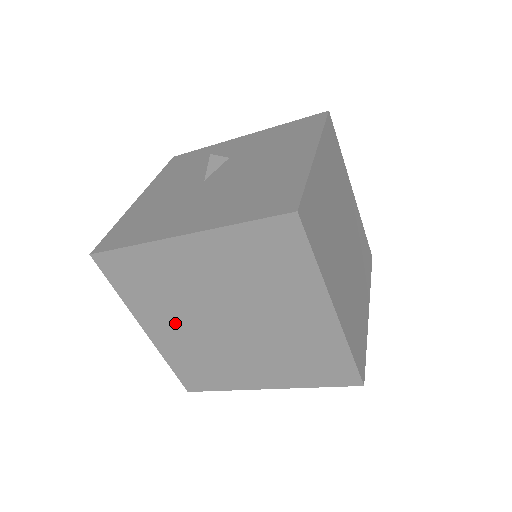
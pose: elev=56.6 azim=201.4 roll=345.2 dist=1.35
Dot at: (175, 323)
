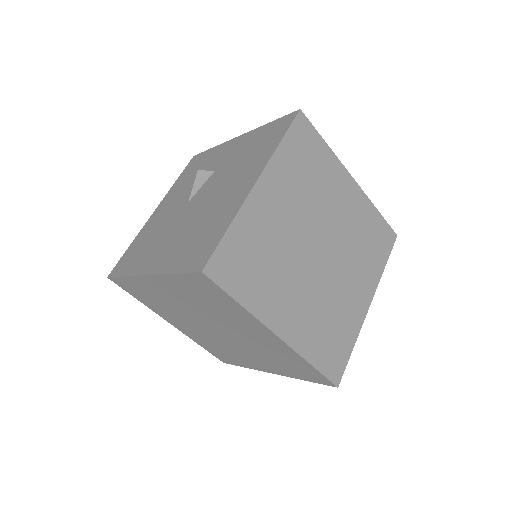
Dot at: (184, 323)
